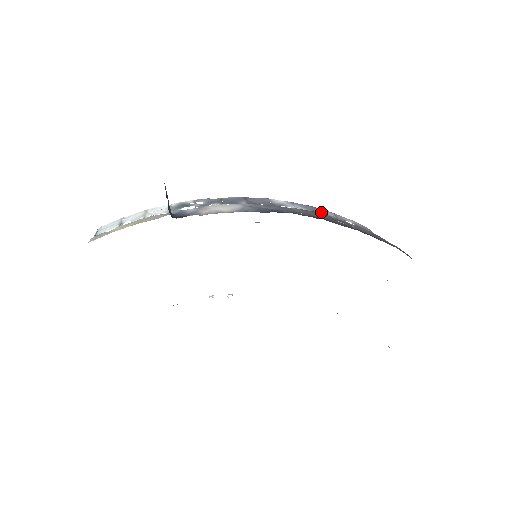
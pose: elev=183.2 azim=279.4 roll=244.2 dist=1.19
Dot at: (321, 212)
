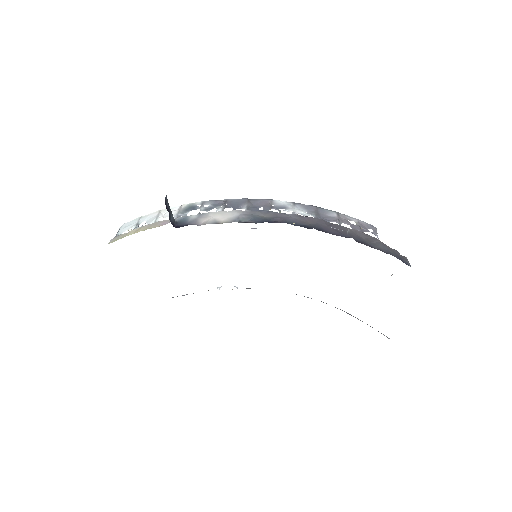
Dot at: (323, 213)
